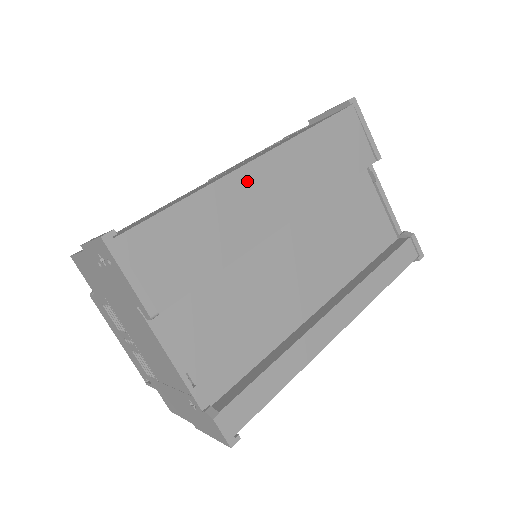
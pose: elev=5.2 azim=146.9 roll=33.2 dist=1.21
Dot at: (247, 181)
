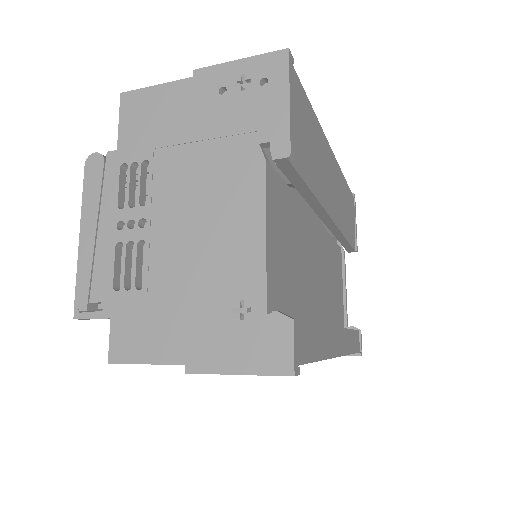
Dot at: (329, 159)
